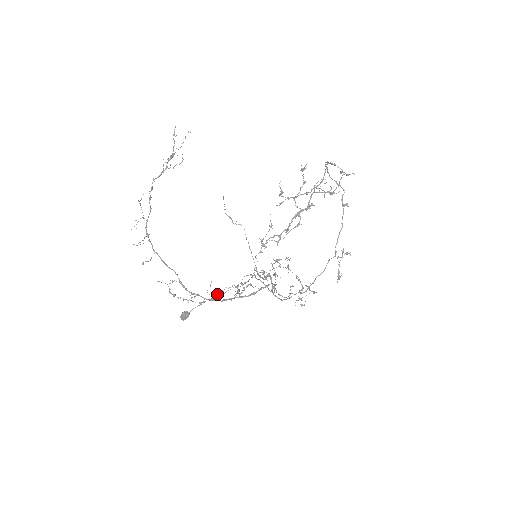
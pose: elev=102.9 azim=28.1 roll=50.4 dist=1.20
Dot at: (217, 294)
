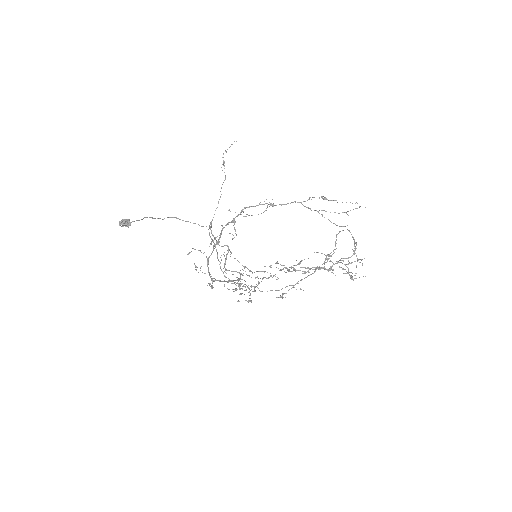
Dot at: occluded
